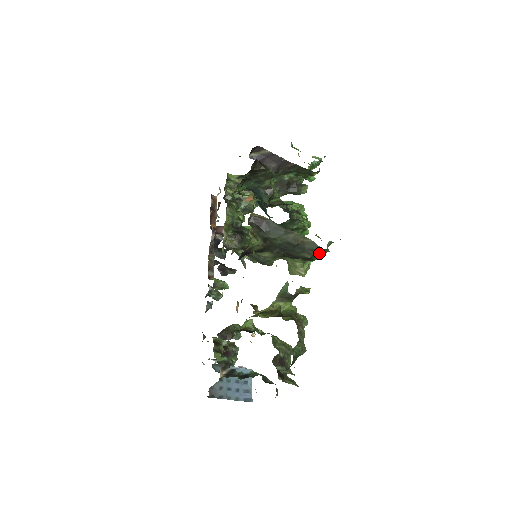
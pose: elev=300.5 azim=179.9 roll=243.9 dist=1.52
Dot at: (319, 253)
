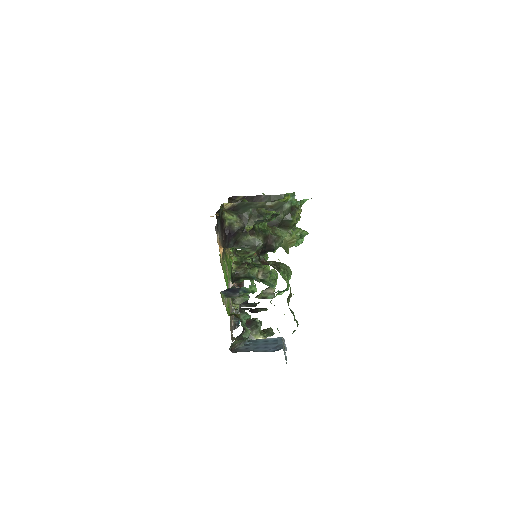
Dot at: (289, 210)
